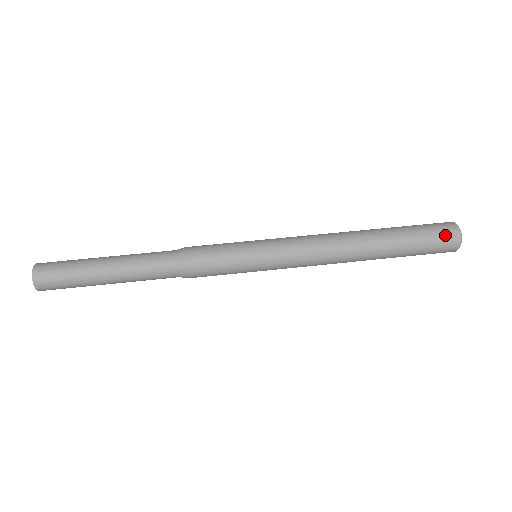
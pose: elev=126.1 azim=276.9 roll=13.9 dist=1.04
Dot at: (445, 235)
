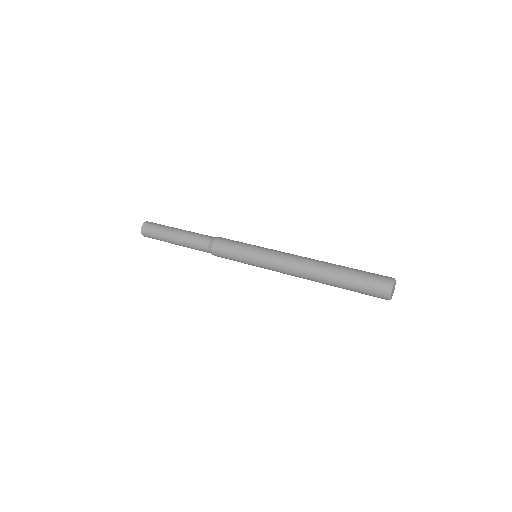
Dot at: (382, 275)
